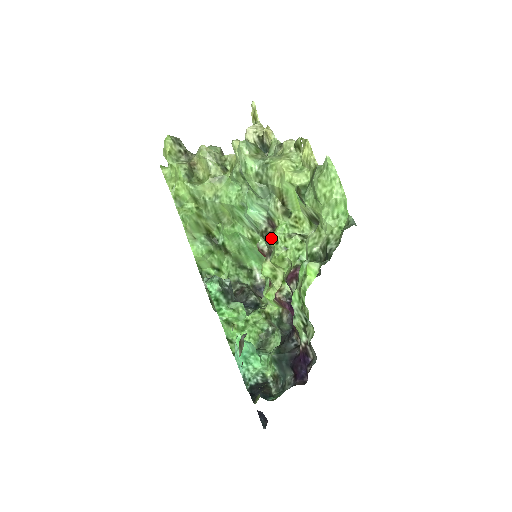
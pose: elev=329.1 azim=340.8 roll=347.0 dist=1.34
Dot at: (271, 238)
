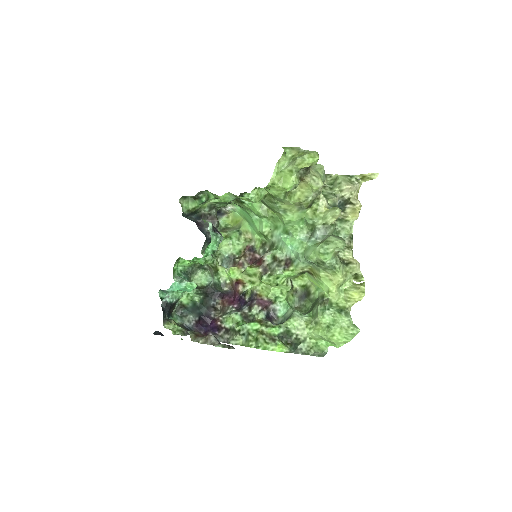
Dot at: (279, 273)
